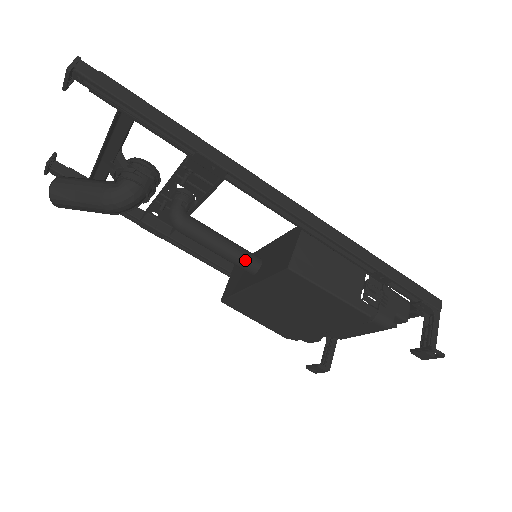
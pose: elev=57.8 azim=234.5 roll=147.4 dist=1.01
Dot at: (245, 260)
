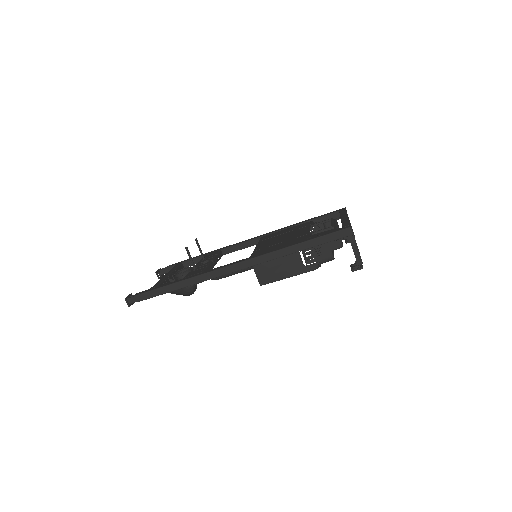
Dot at: (252, 268)
